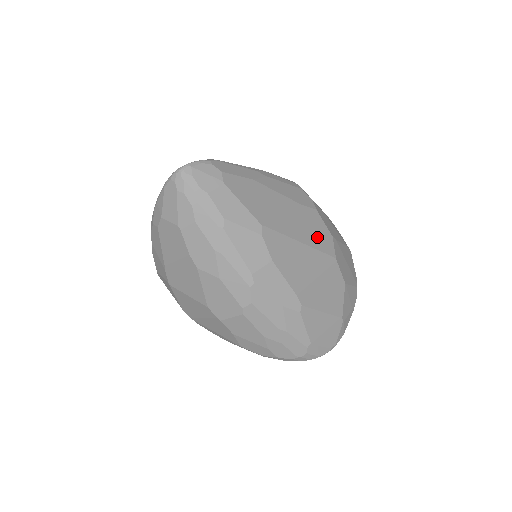
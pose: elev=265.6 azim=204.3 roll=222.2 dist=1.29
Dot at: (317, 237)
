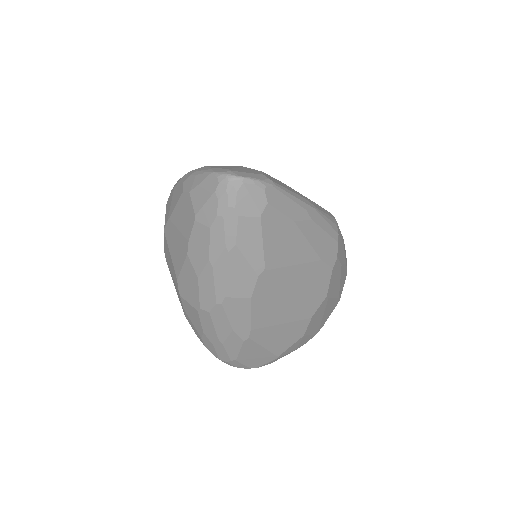
Dot at: (311, 293)
